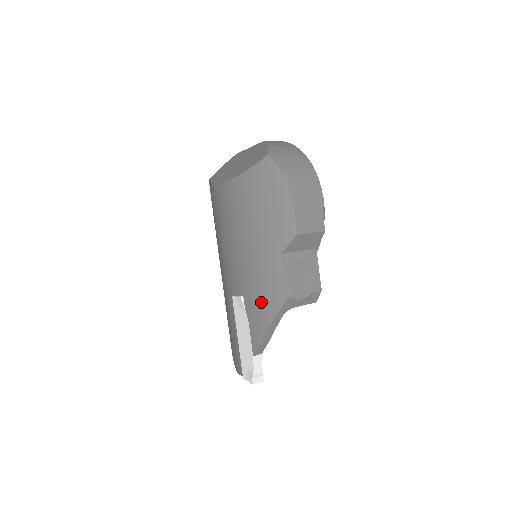
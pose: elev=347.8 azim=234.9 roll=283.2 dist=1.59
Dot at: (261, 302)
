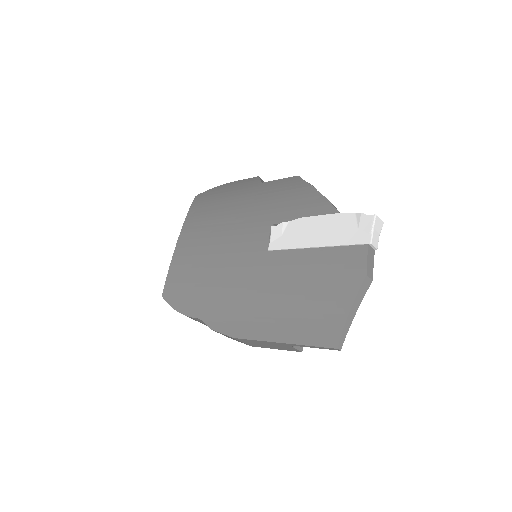
Dot at: (287, 198)
